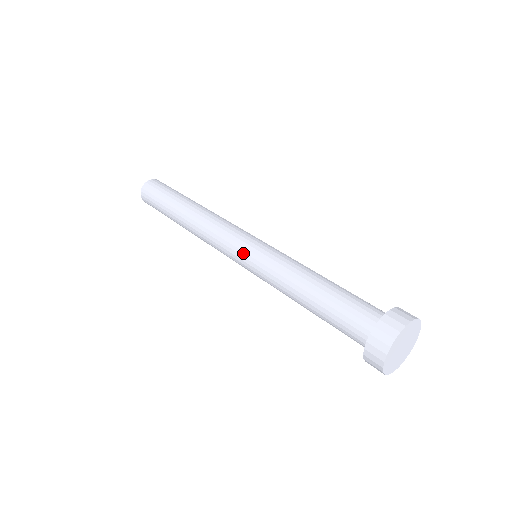
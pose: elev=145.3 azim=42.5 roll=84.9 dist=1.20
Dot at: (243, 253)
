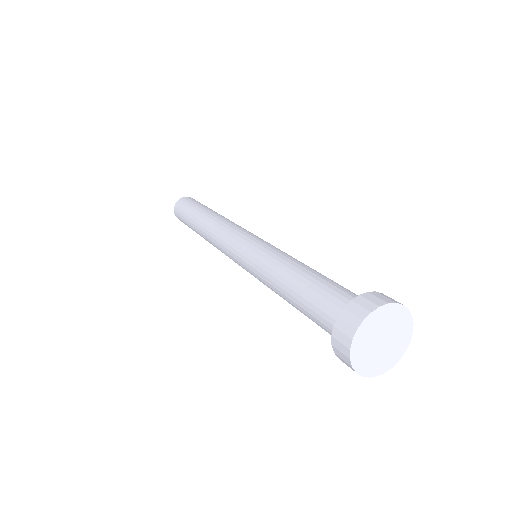
Dot at: (243, 245)
